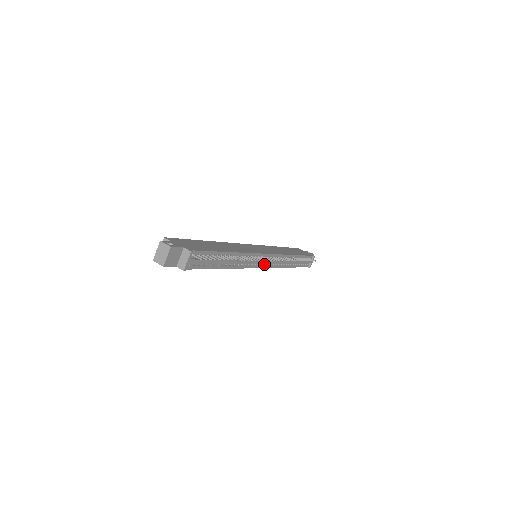
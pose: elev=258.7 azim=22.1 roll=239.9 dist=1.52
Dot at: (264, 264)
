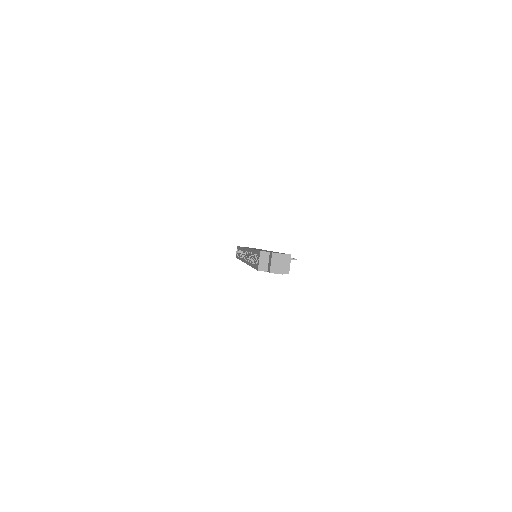
Dot at: occluded
